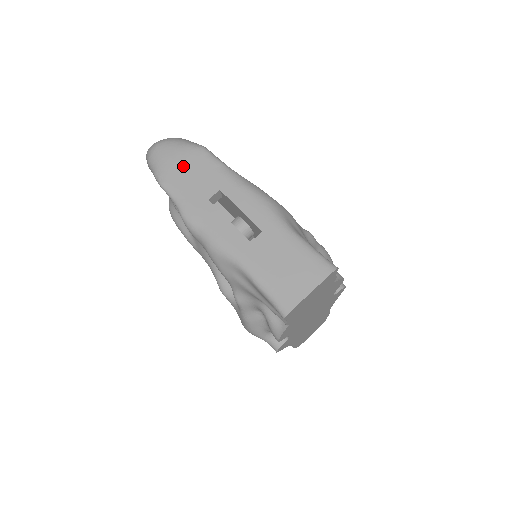
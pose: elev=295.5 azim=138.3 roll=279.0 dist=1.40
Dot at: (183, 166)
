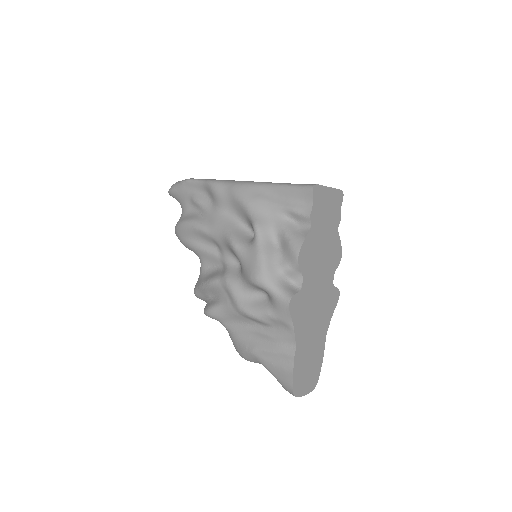
Dot at: occluded
